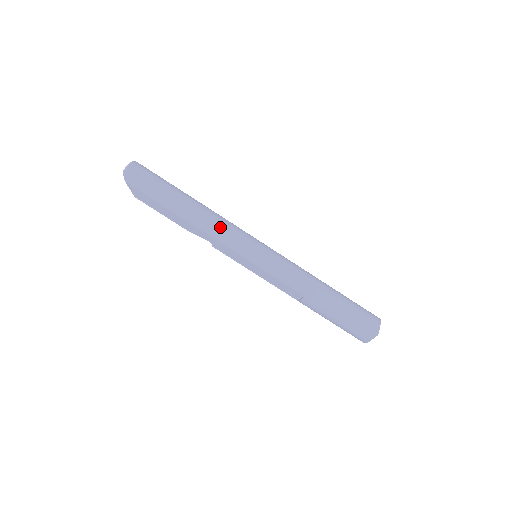
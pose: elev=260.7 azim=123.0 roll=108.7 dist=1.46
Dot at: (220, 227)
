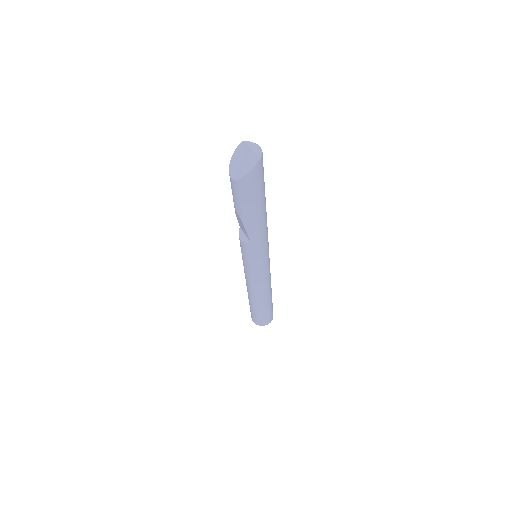
Dot at: (267, 233)
